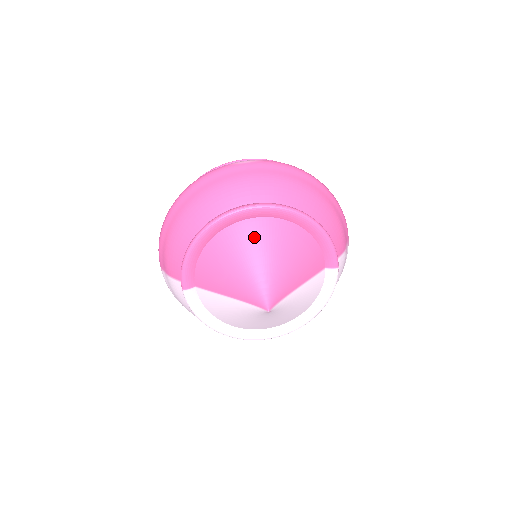
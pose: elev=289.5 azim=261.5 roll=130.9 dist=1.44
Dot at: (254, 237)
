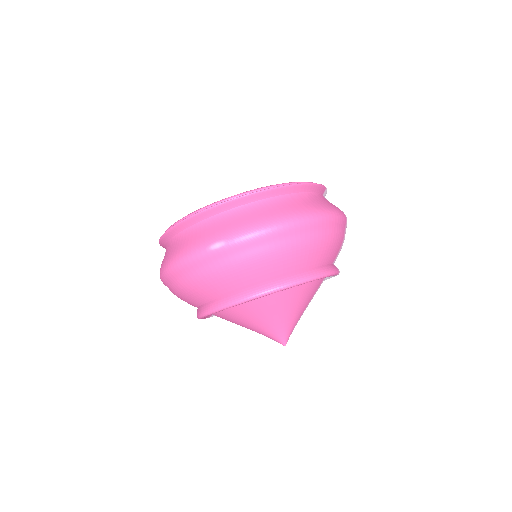
Dot at: (254, 310)
